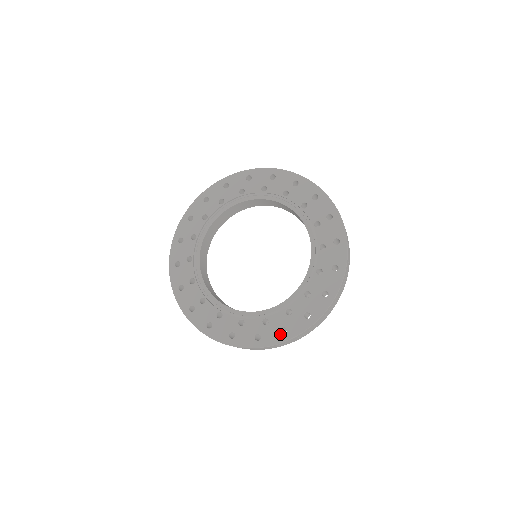
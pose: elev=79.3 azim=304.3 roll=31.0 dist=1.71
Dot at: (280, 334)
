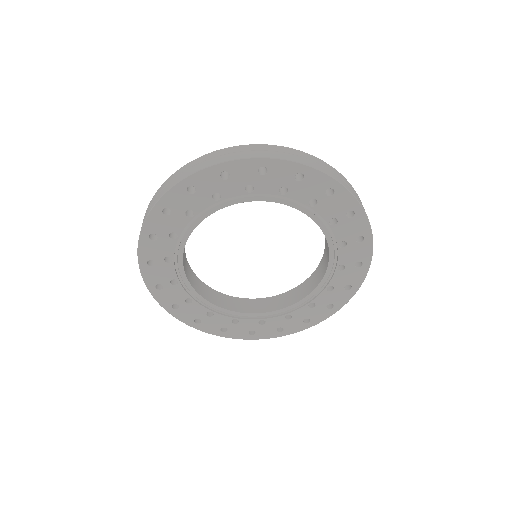
Dot at: (276, 332)
